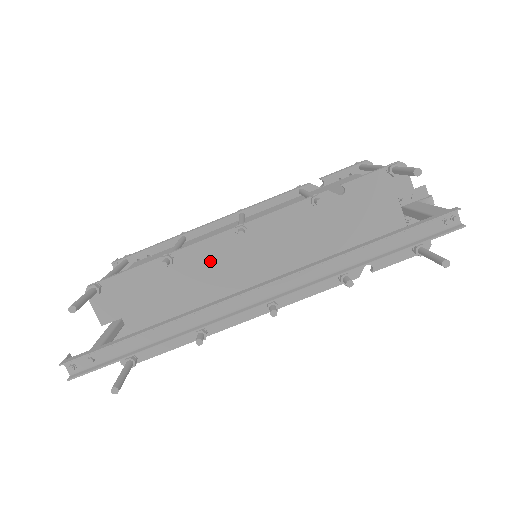
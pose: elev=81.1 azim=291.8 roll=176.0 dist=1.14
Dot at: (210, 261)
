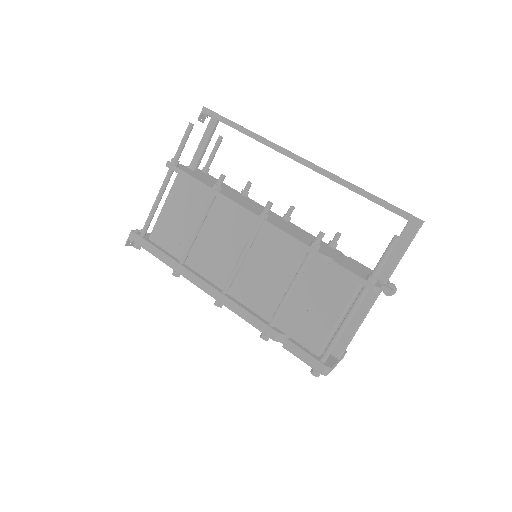
Dot at: (259, 206)
